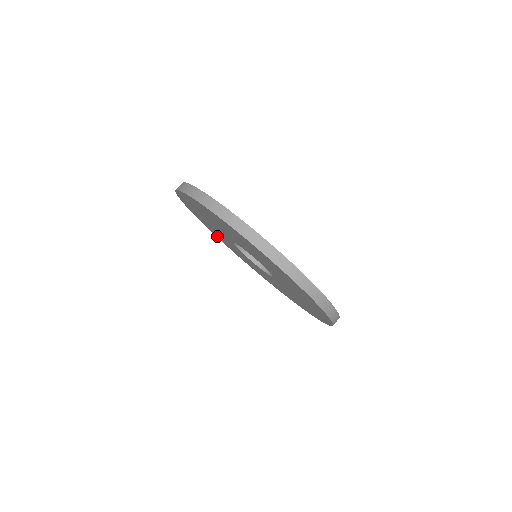
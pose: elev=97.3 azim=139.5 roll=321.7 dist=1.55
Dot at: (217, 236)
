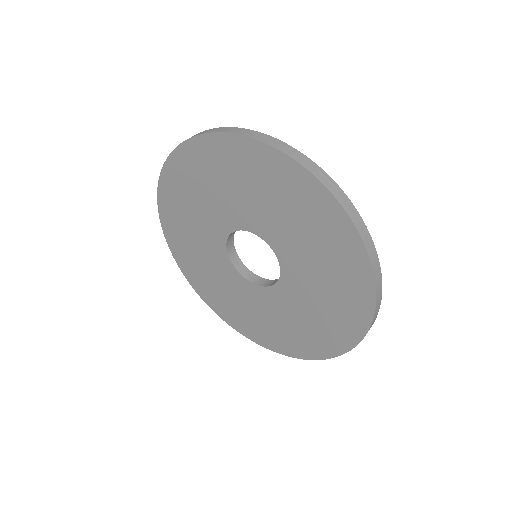
Dot at: (236, 323)
